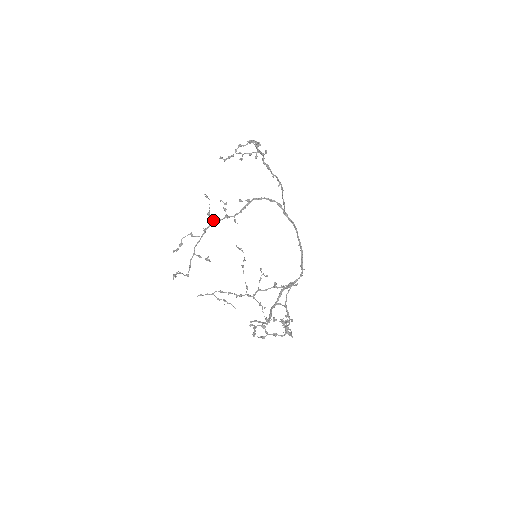
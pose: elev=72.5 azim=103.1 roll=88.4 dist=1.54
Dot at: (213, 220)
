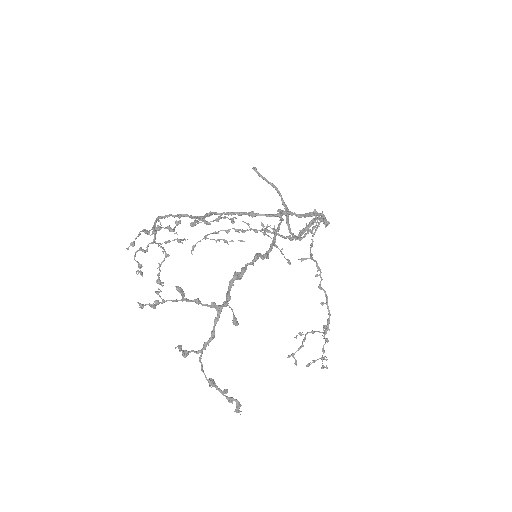
Dot at: (159, 230)
